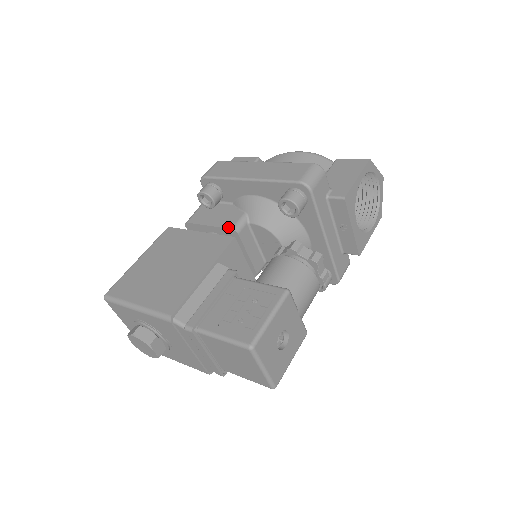
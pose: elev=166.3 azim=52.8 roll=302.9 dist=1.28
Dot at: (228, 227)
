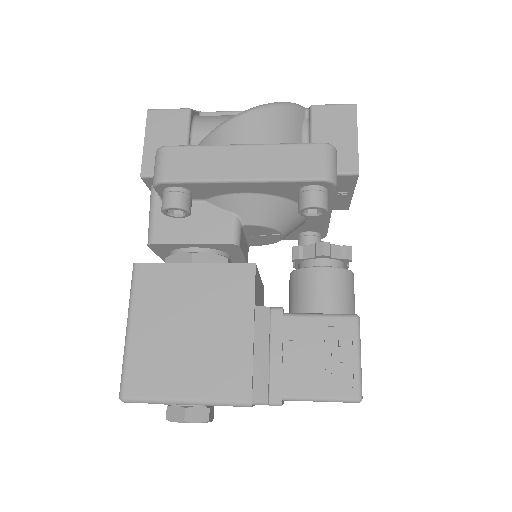
Dot at: (225, 242)
